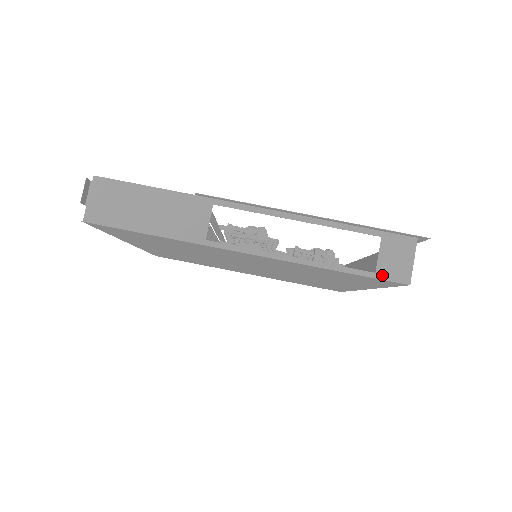
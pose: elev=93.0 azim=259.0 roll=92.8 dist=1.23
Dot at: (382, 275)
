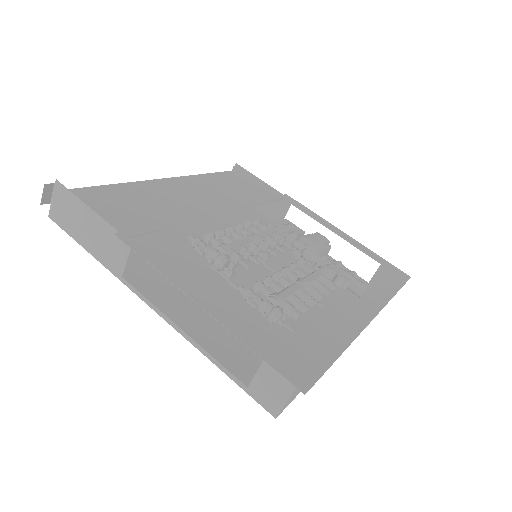
Dot at: (253, 393)
